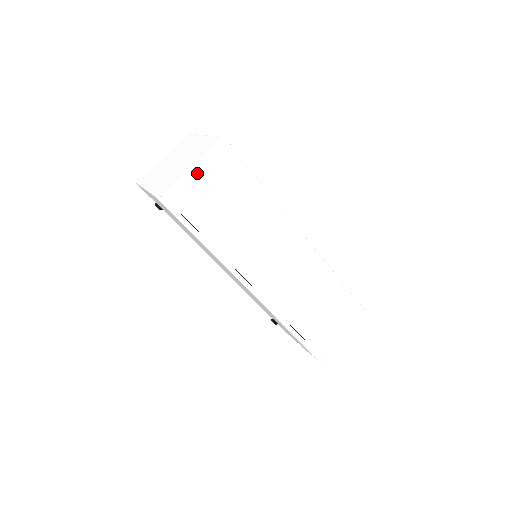
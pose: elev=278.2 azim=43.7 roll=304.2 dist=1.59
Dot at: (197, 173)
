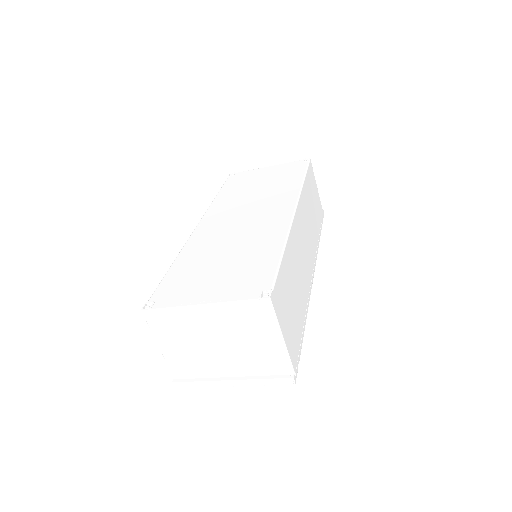
Dot at: (285, 334)
